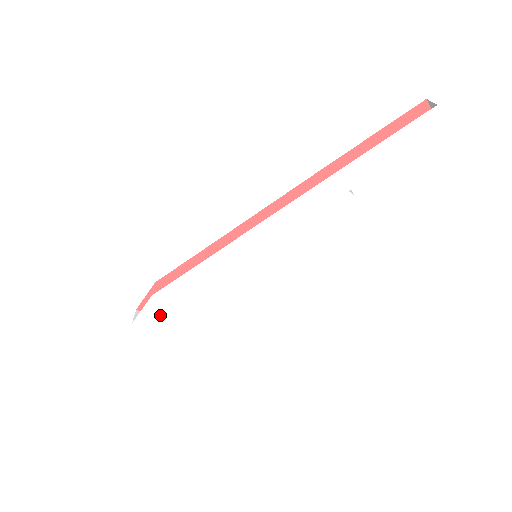
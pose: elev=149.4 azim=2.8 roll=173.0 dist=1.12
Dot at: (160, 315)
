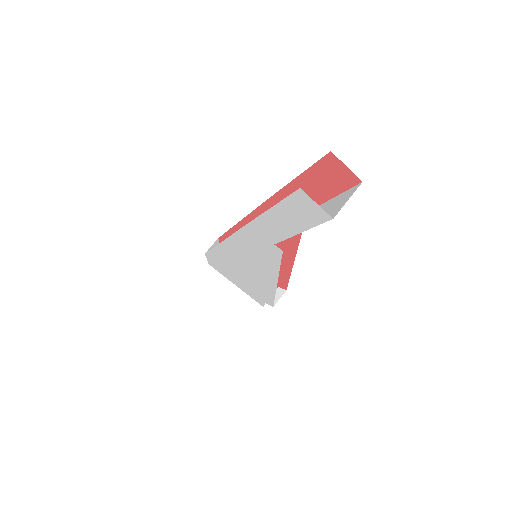
Dot at: (219, 268)
